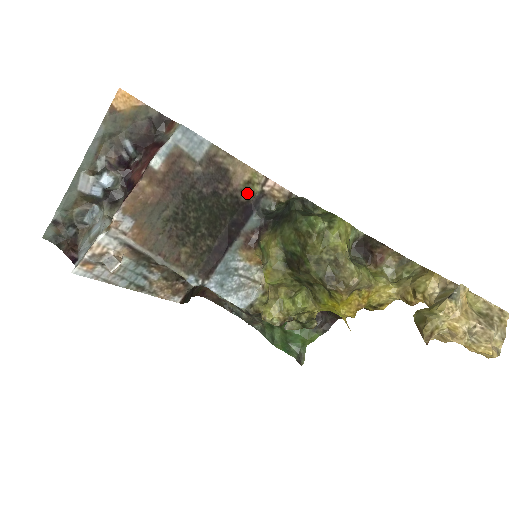
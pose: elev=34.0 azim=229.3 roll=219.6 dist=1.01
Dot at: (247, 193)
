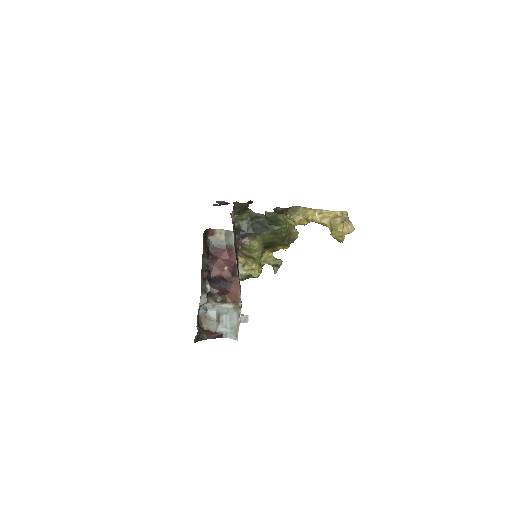
Dot at: occluded
